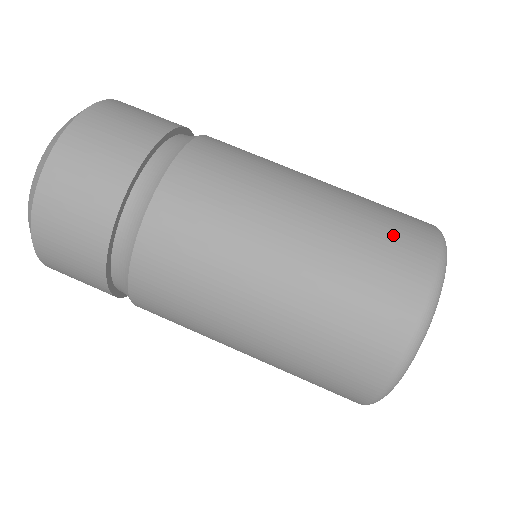
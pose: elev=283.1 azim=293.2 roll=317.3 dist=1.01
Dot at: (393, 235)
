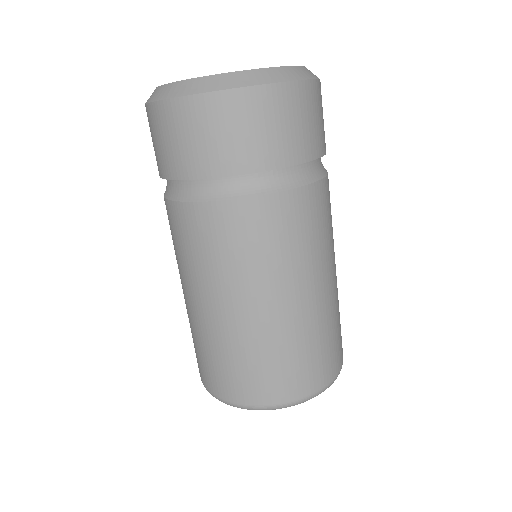
Dot at: (244, 376)
